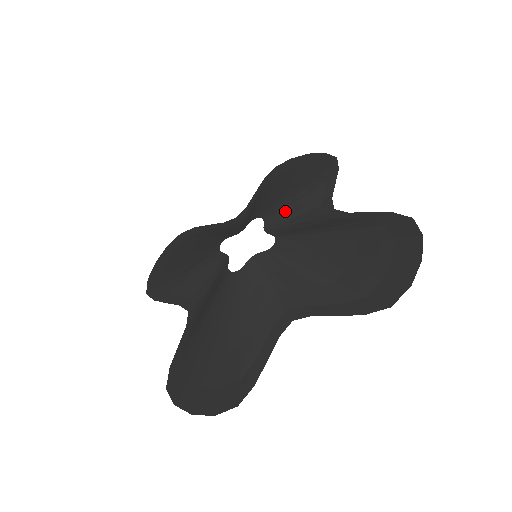
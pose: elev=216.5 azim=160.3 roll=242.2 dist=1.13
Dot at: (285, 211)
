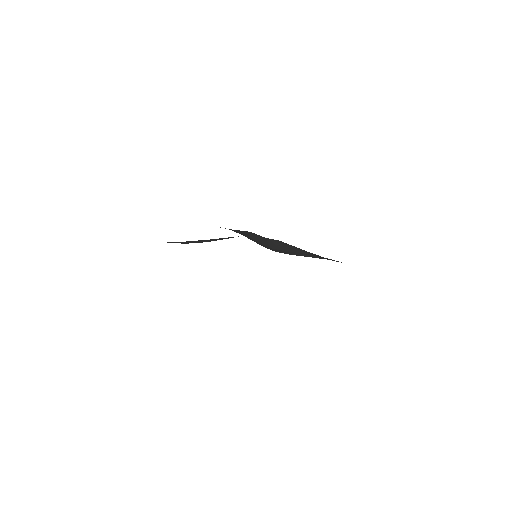
Dot at: occluded
